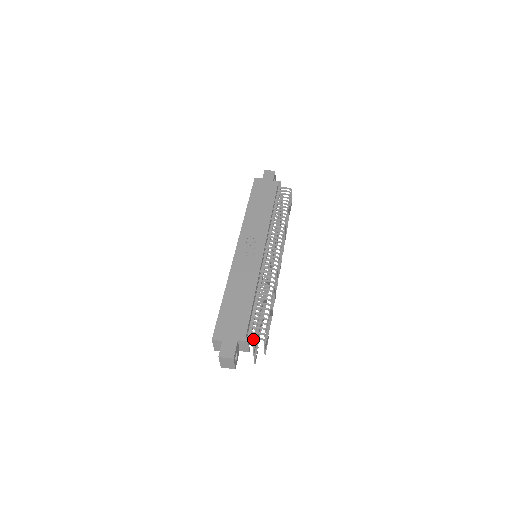
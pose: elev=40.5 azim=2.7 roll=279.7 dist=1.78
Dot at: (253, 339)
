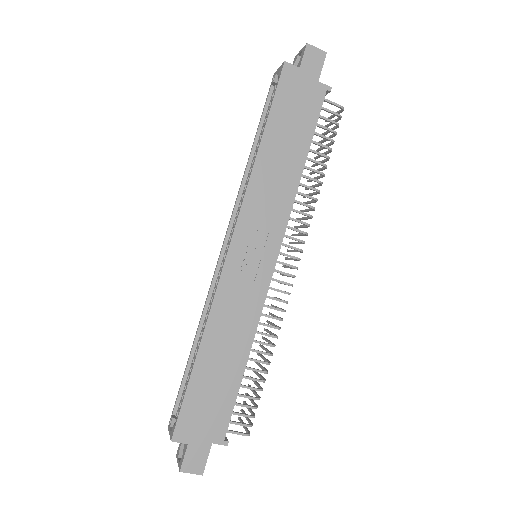
Dot at: occluded
